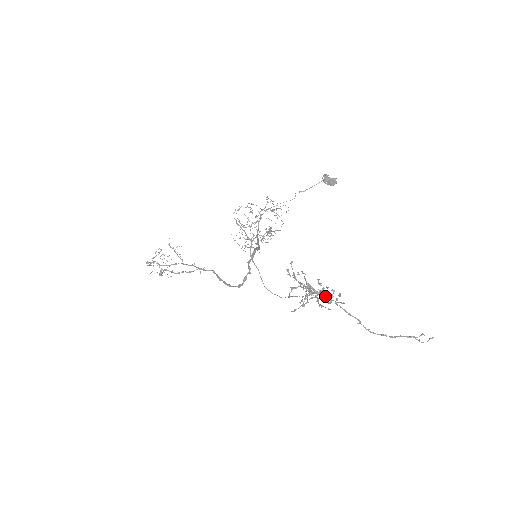
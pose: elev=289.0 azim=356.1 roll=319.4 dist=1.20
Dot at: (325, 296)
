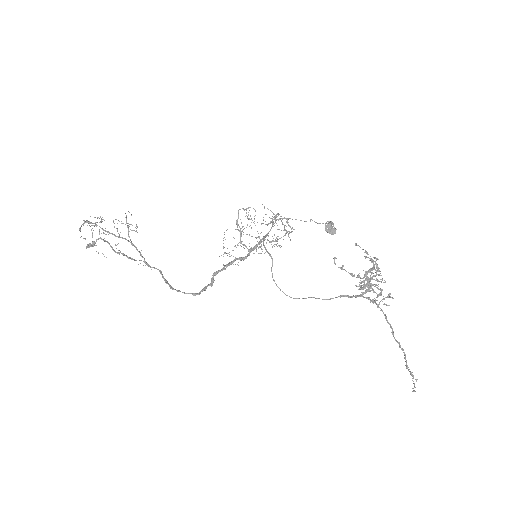
Dot at: (364, 297)
